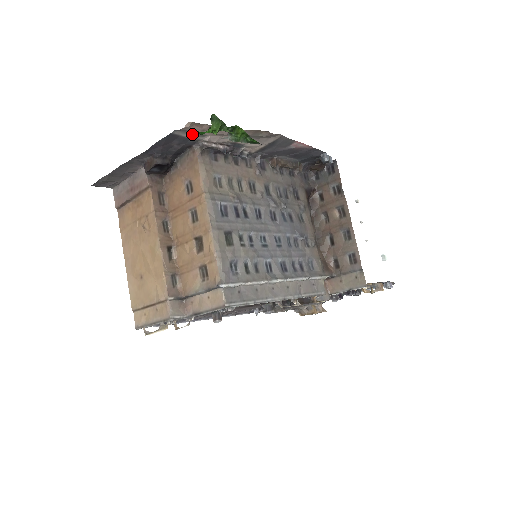
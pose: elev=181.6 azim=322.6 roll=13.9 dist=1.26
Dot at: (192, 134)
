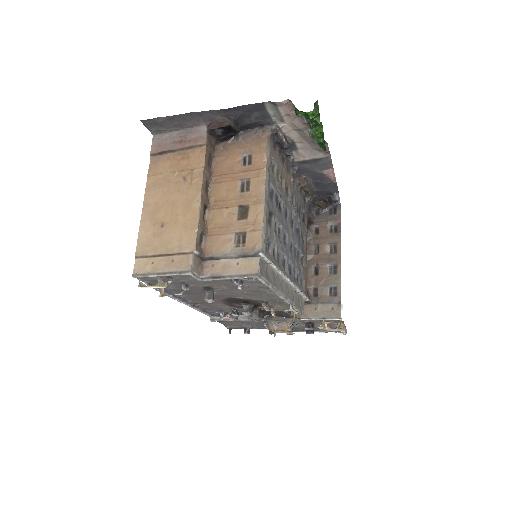
Dot at: (276, 114)
